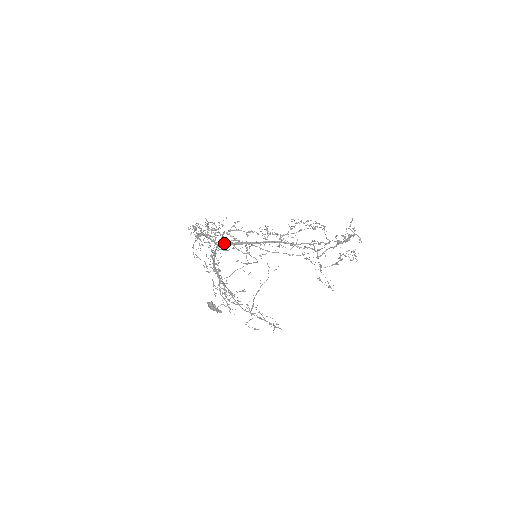
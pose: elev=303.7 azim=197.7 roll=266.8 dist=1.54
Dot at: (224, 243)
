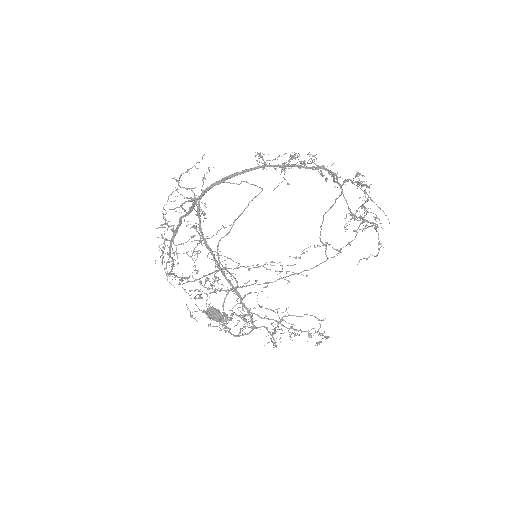
Dot at: (208, 187)
